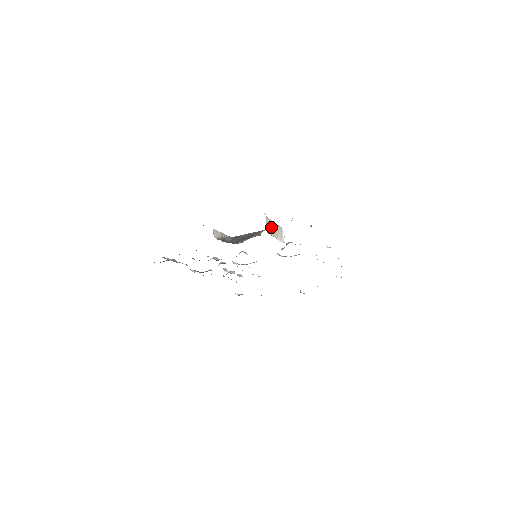
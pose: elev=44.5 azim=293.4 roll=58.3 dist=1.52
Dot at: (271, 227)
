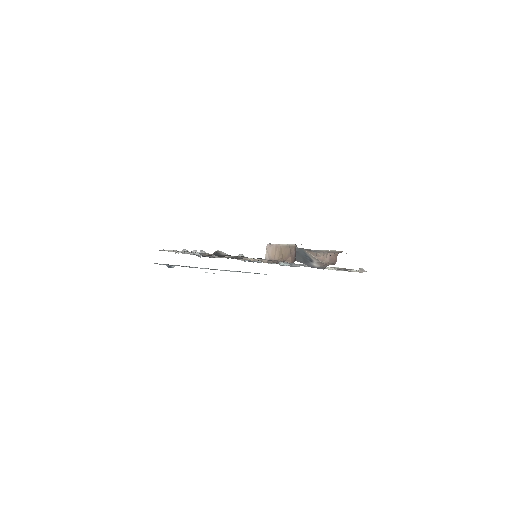
Dot at: occluded
